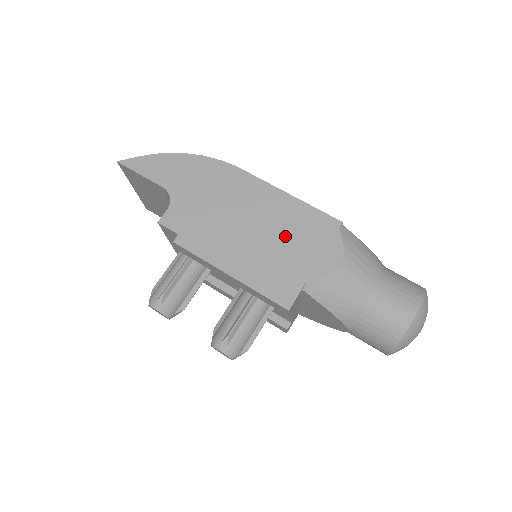
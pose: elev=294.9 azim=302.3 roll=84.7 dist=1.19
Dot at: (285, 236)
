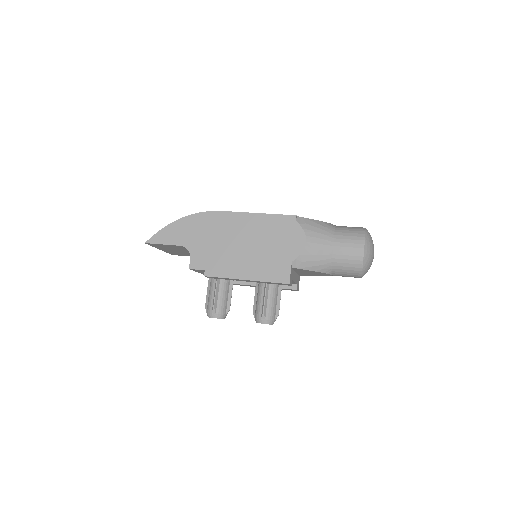
Dot at: (267, 241)
